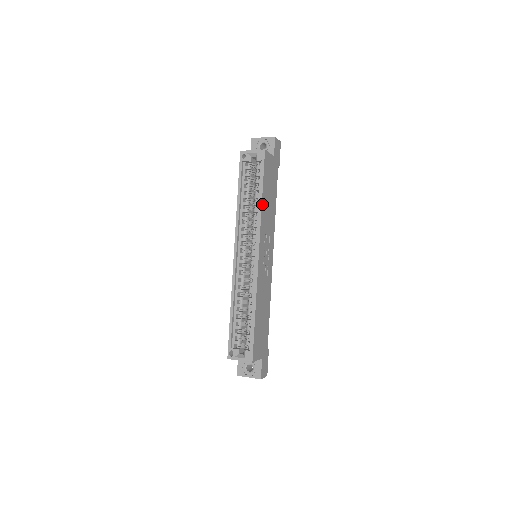
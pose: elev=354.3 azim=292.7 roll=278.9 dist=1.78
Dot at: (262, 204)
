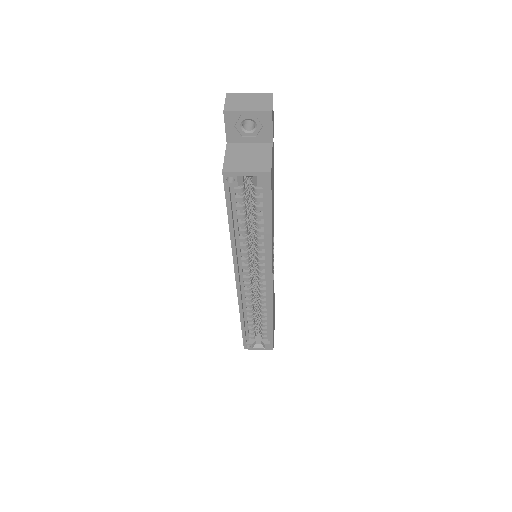
Dot at: (271, 236)
